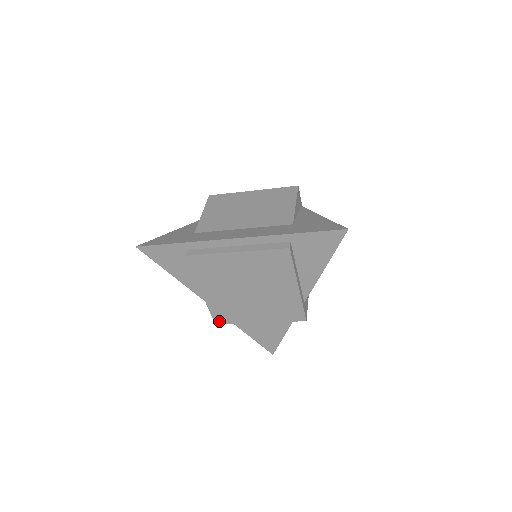
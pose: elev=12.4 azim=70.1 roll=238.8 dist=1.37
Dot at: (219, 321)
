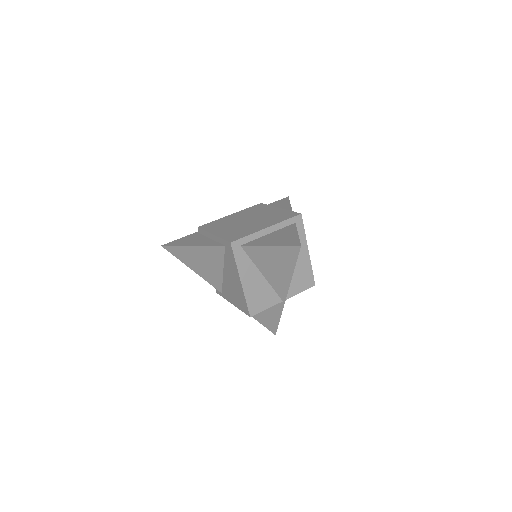
Dot at: (233, 240)
